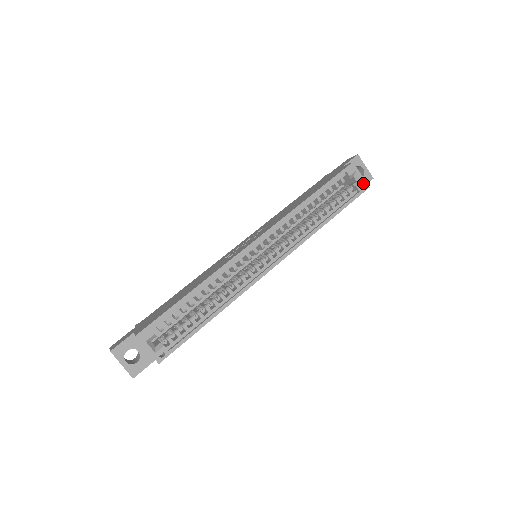
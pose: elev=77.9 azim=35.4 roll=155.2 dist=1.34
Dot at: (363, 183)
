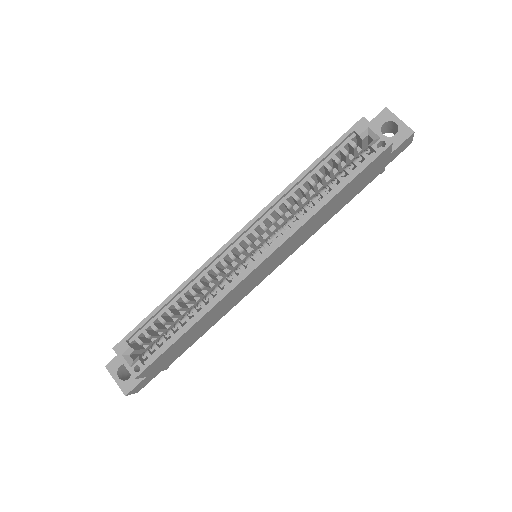
Dot at: (381, 140)
